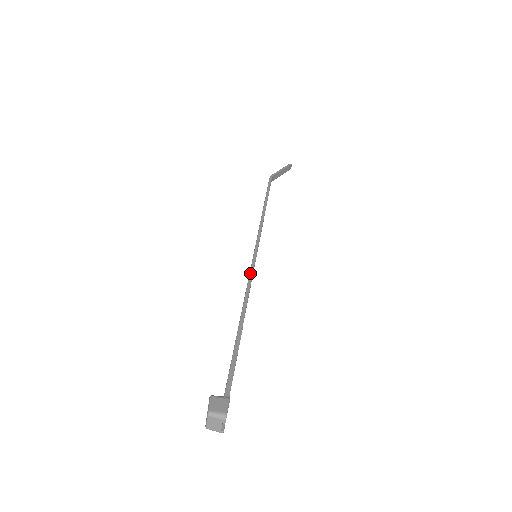
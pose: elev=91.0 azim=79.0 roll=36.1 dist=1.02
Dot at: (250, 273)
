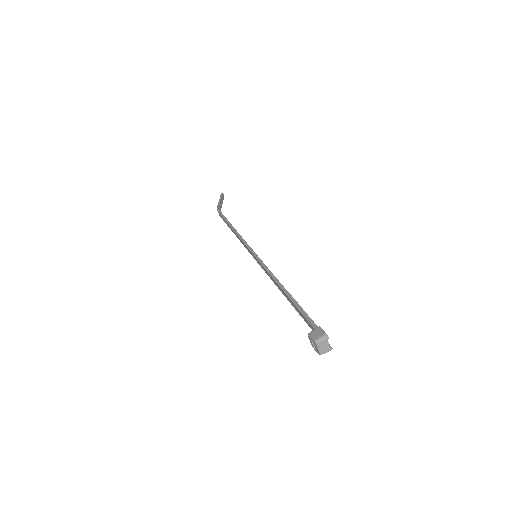
Dot at: (263, 266)
